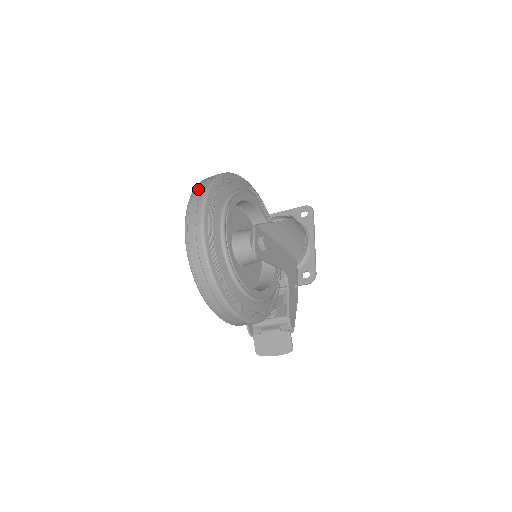
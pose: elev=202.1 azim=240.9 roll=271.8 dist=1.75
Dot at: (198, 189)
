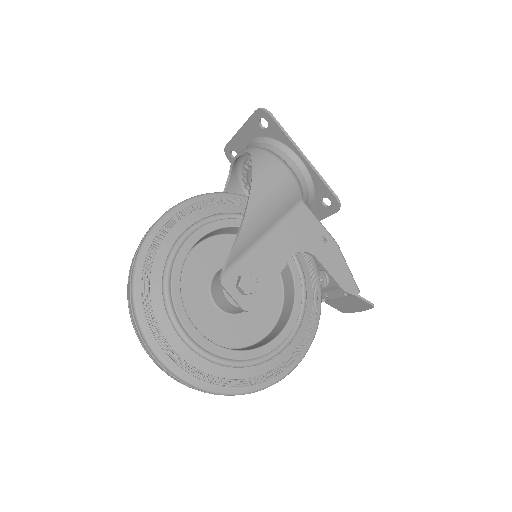
Dot at: (132, 323)
